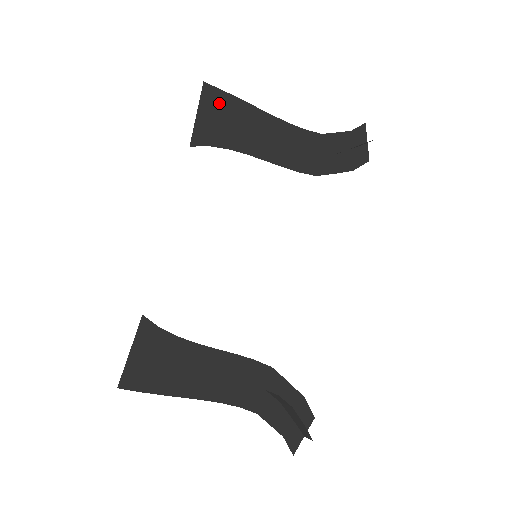
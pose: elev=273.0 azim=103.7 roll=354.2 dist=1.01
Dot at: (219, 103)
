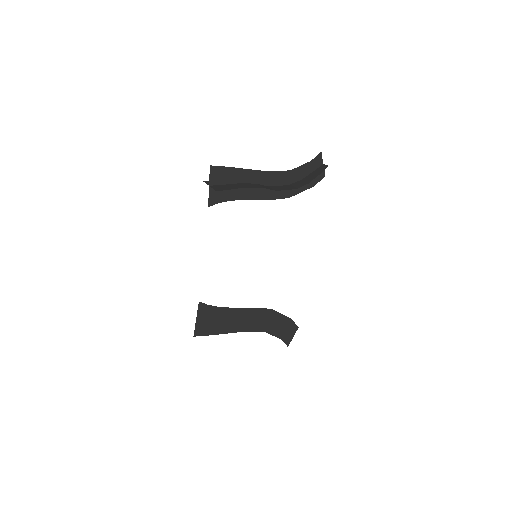
Dot at: (221, 175)
